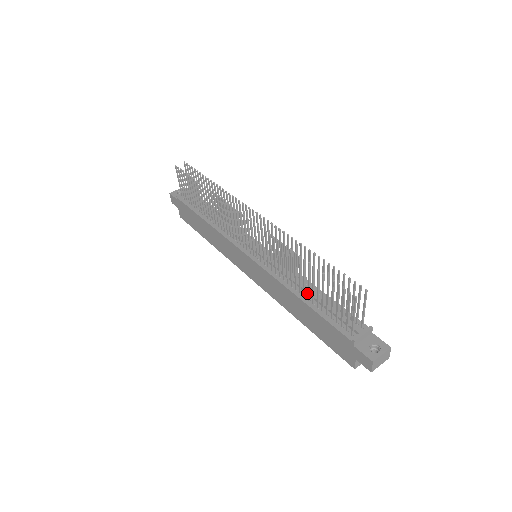
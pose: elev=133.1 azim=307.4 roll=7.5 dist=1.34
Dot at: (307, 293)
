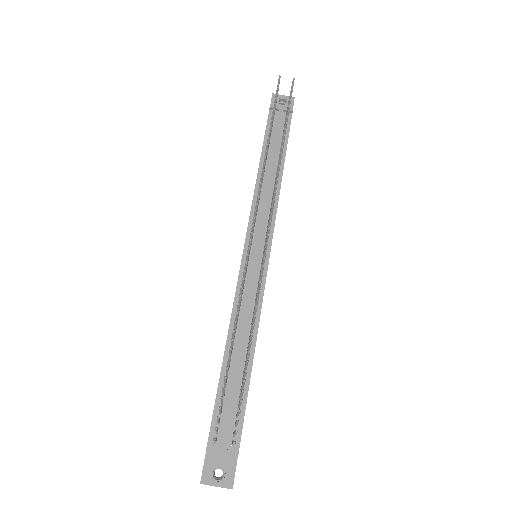
Dot at: (236, 353)
